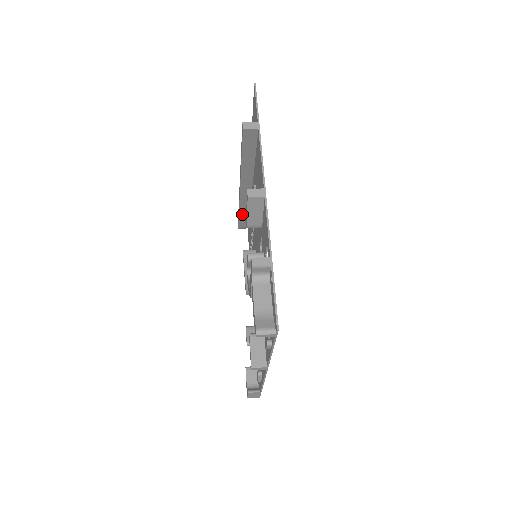
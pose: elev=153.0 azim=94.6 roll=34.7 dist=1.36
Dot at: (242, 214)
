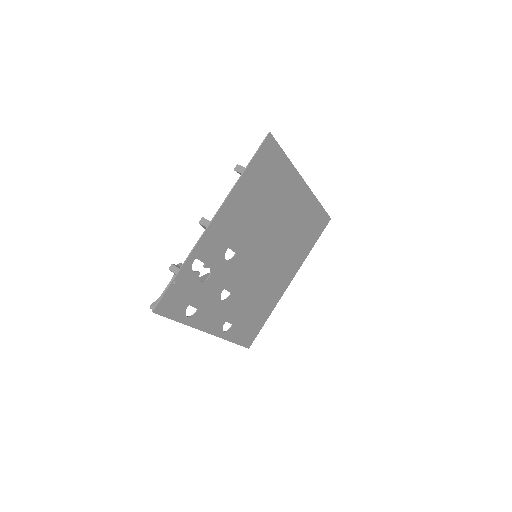
Dot at: occluded
